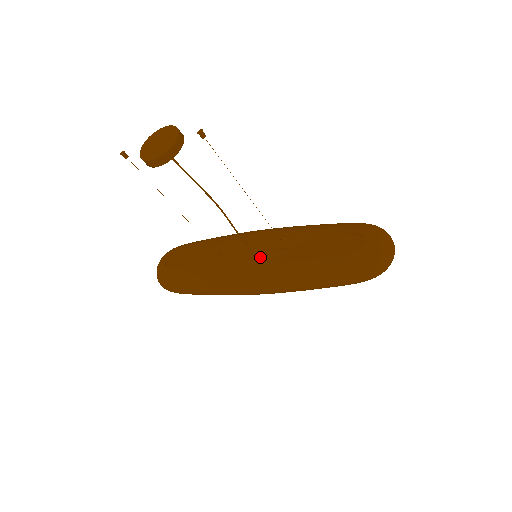
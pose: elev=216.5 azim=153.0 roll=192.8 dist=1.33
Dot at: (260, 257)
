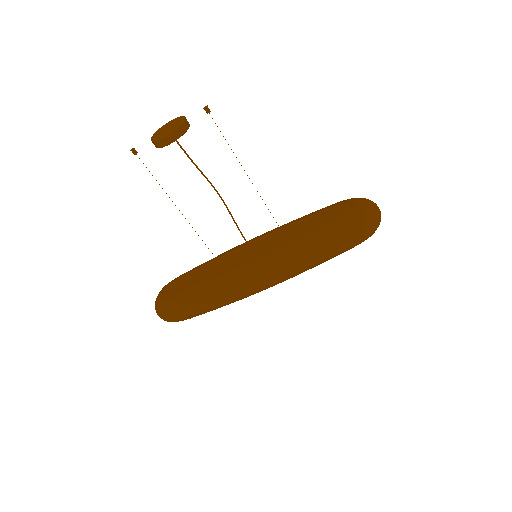
Dot at: (261, 252)
